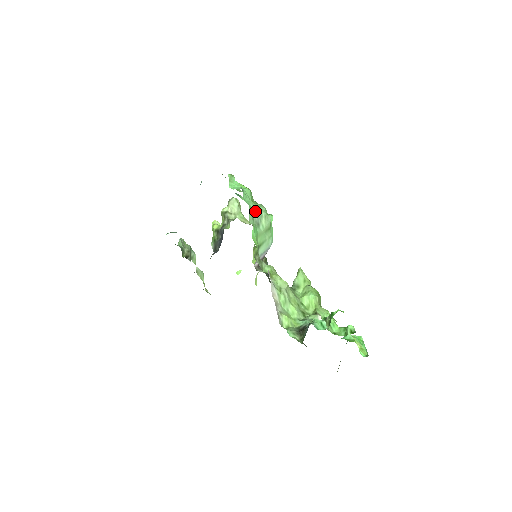
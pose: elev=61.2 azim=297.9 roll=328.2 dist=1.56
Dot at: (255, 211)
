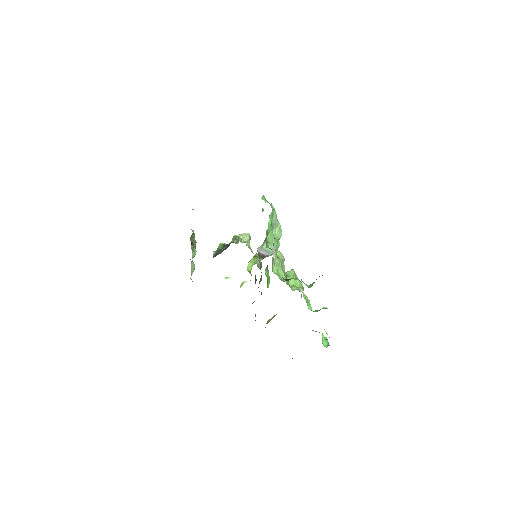
Dot at: (275, 217)
